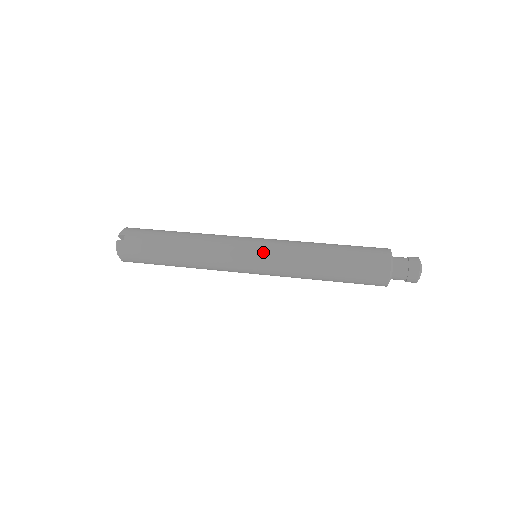
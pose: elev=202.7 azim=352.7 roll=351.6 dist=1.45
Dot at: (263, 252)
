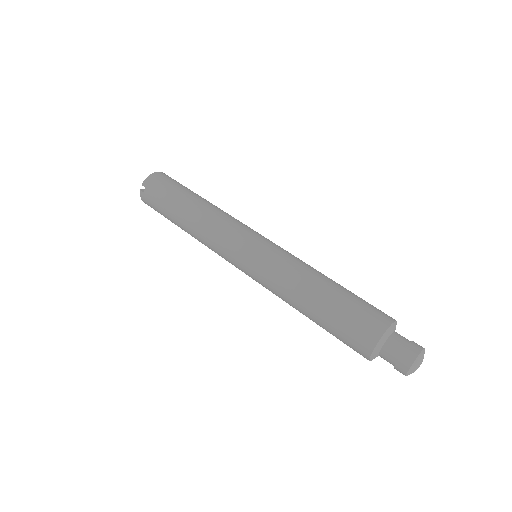
Dot at: (251, 266)
